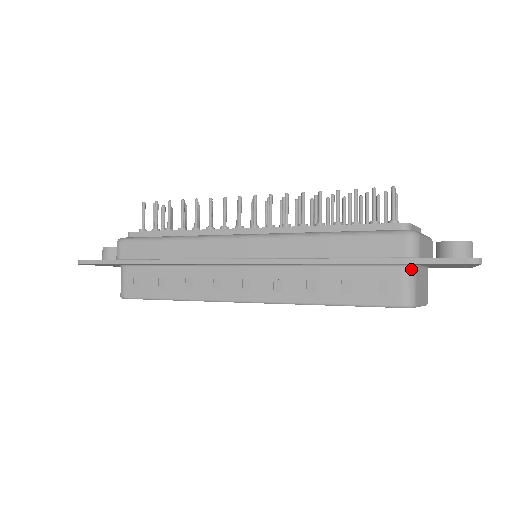
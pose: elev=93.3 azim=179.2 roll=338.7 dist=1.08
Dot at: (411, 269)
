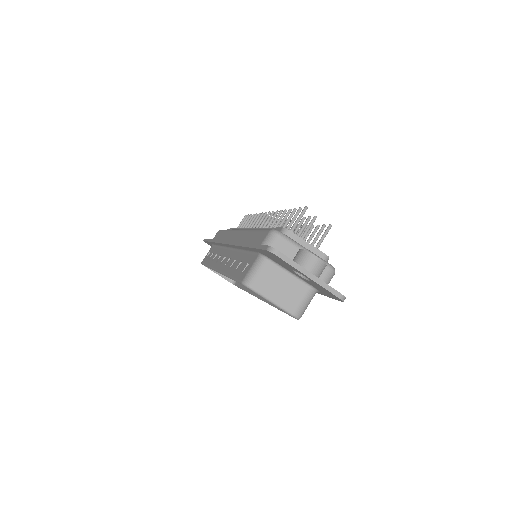
Dot at: (262, 258)
